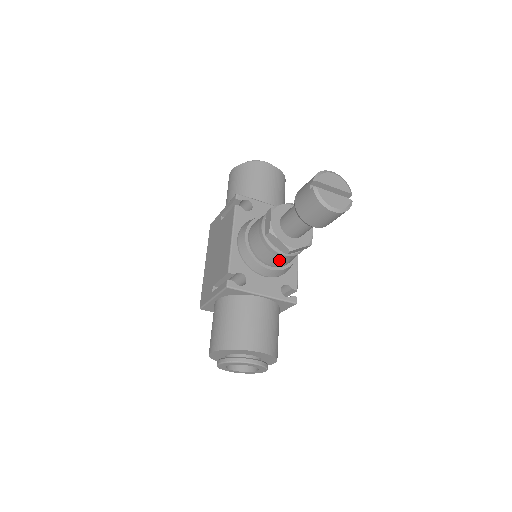
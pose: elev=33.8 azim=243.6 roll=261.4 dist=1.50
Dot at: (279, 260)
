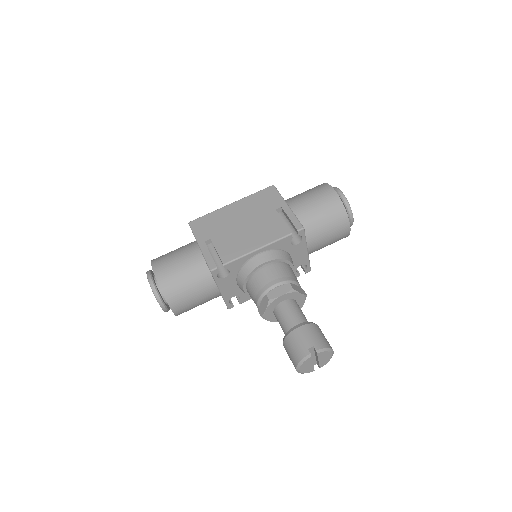
Dot at: (253, 300)
